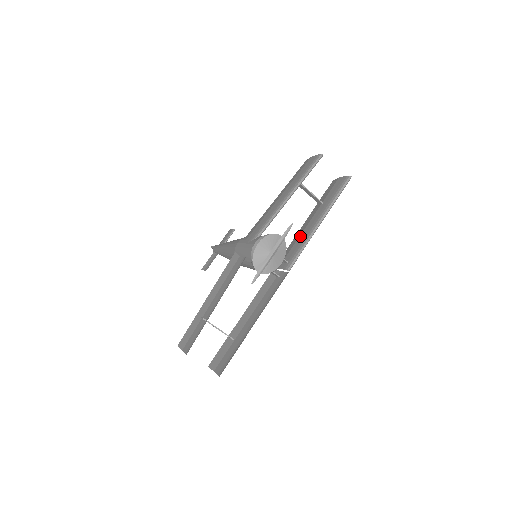
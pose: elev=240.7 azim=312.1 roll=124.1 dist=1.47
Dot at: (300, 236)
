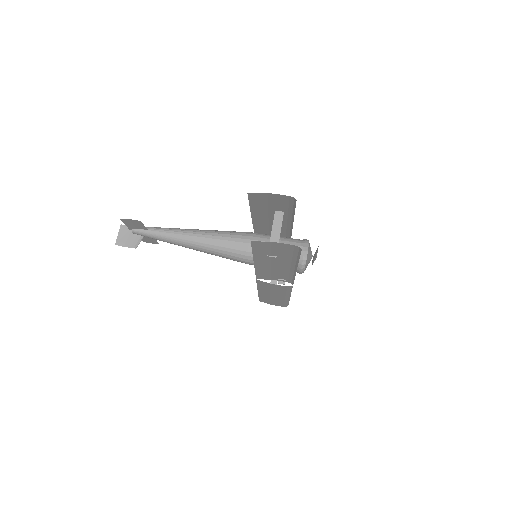
Dot at: occluded
